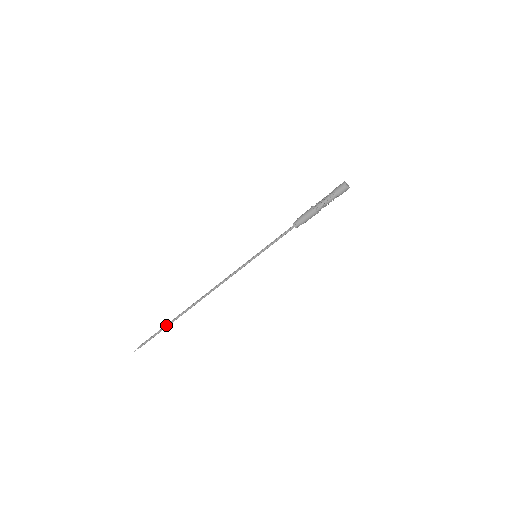
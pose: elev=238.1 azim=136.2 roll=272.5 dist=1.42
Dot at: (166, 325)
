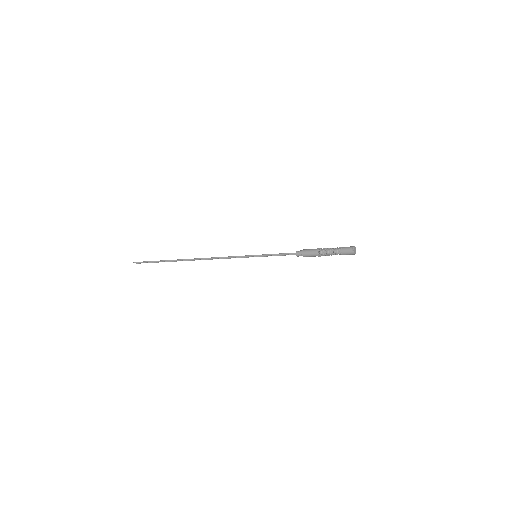
Dot at: (165, 260)
